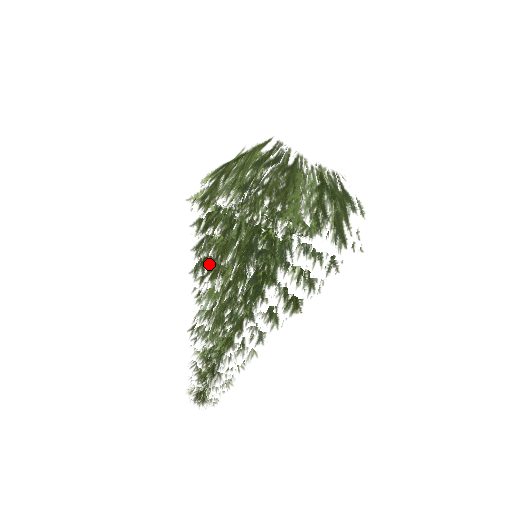
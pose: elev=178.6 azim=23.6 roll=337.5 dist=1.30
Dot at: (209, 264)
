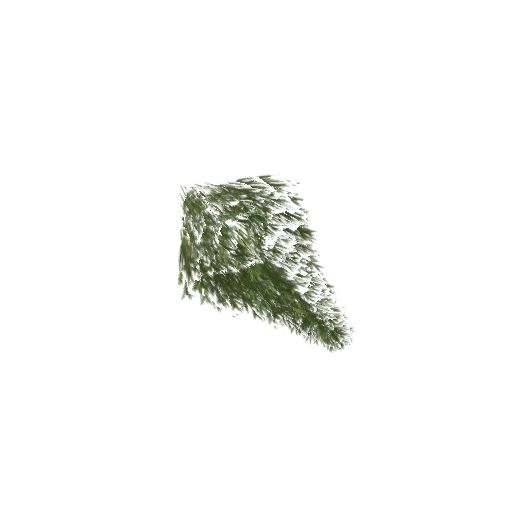
Dot at: (233, 270)
